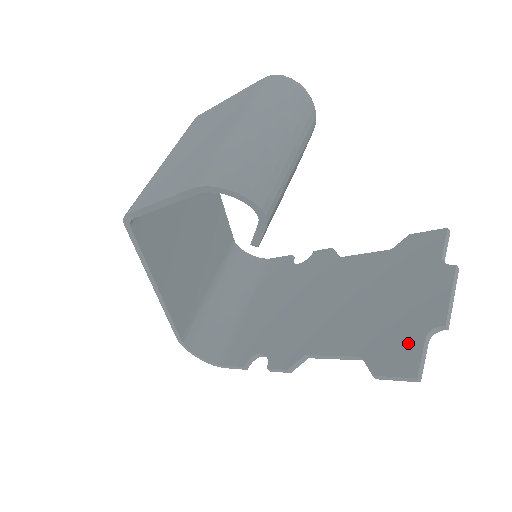
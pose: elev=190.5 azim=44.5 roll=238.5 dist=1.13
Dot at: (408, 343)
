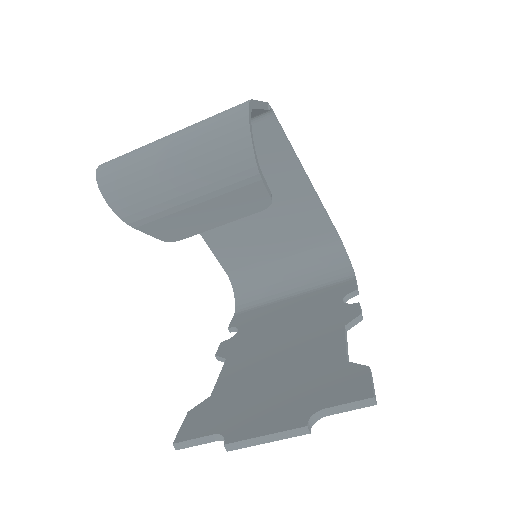
Dot at: (213, 423)
